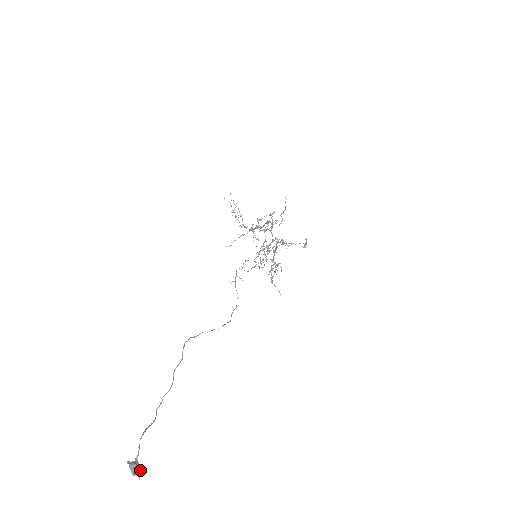
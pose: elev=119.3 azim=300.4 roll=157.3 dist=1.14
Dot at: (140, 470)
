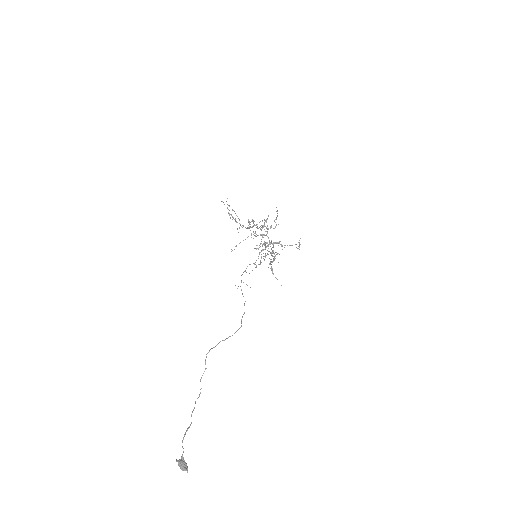
Dot at: occluded
